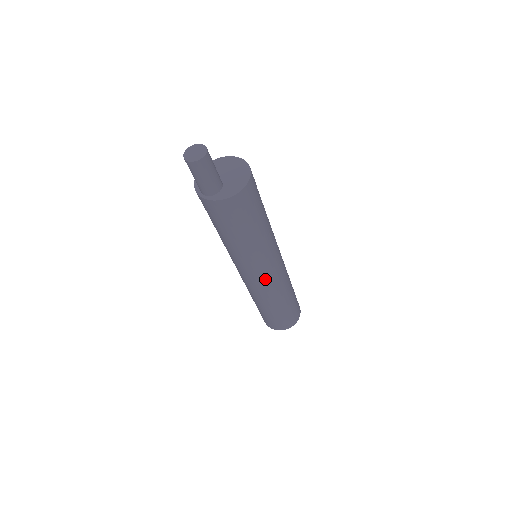
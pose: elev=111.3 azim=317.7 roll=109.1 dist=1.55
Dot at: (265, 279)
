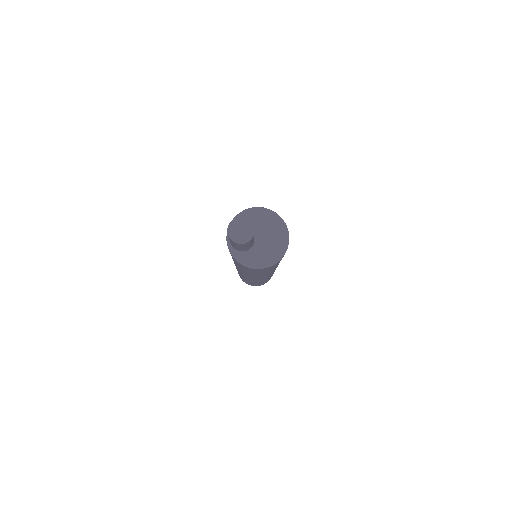
Dot at: occluded
